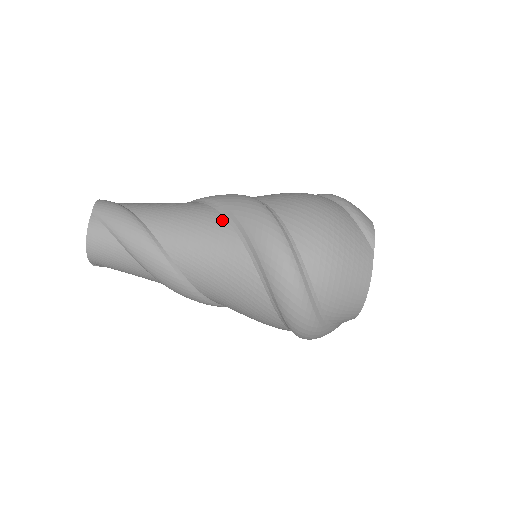
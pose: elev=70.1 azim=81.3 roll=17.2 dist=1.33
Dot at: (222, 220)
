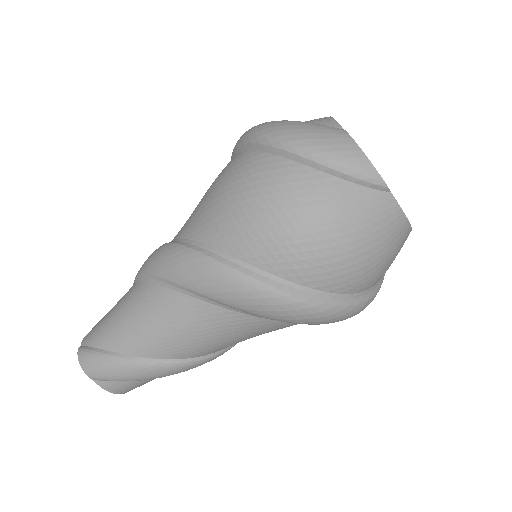
Dot at: (206, 307)
